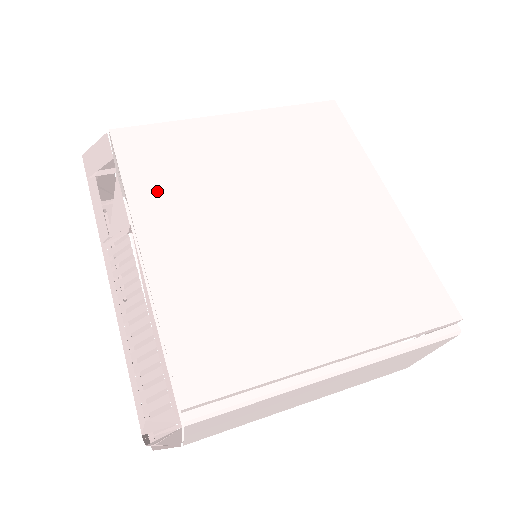
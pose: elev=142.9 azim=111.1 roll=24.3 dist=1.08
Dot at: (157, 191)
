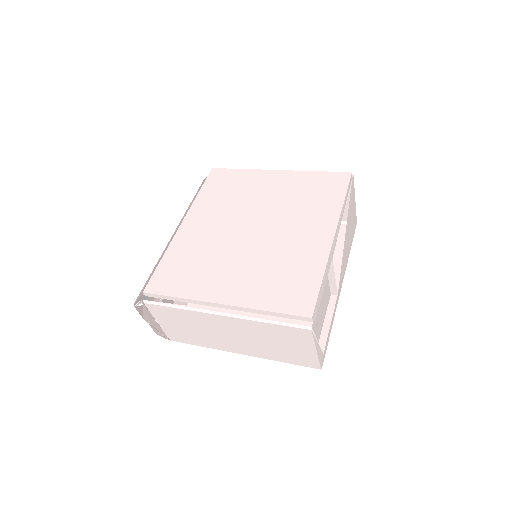
Dot at: (209, 201)
